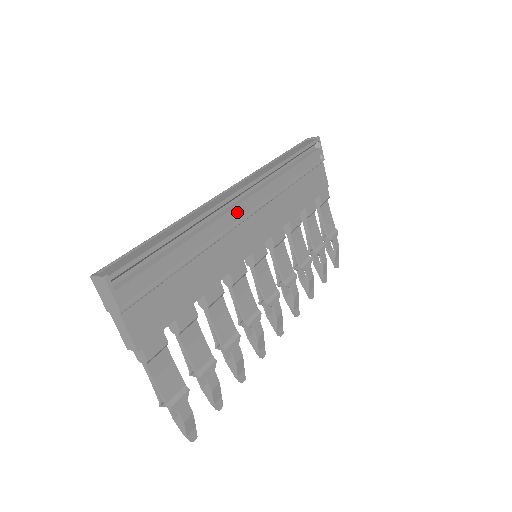
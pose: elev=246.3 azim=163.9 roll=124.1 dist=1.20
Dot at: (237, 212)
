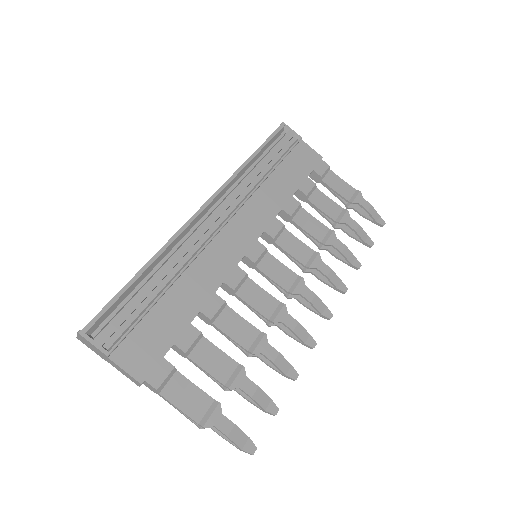
Dot at: (206, 227)
